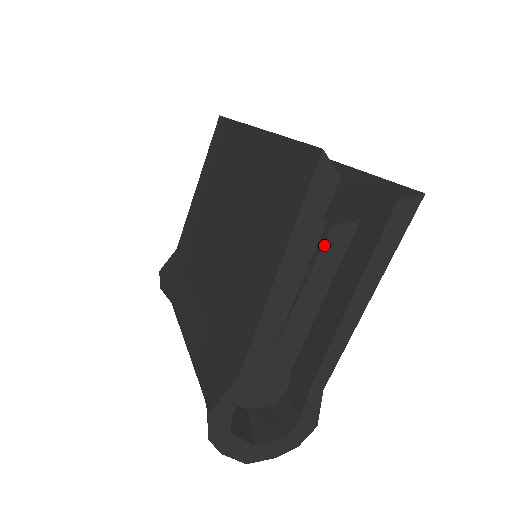
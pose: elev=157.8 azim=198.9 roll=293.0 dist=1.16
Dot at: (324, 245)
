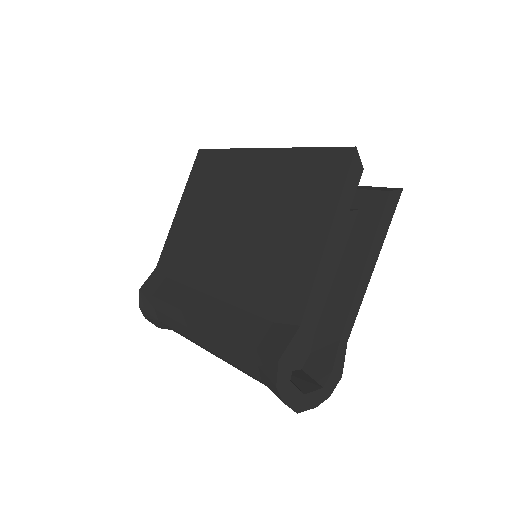
Dot at: occluded
